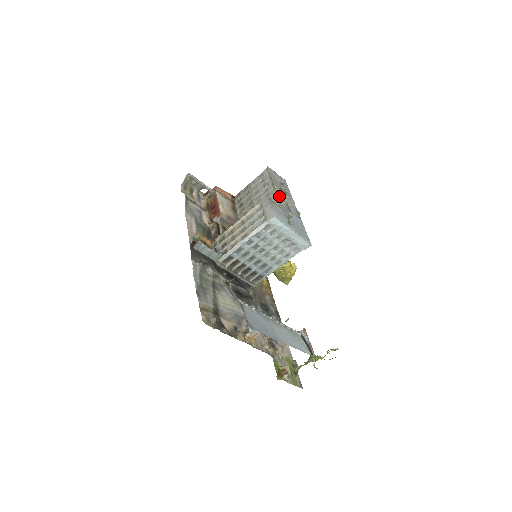
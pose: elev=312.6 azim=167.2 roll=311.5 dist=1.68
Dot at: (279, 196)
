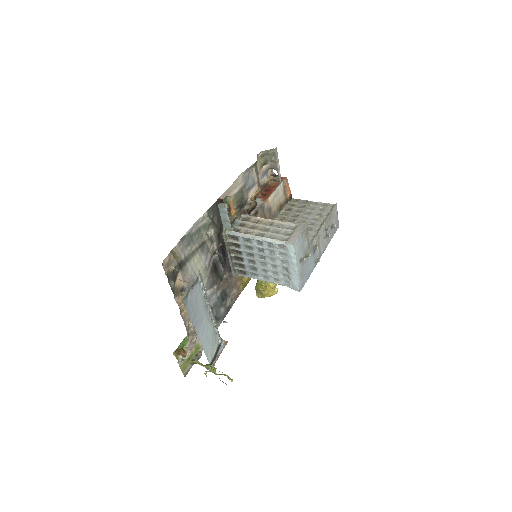
Dot at: (318, 233)
